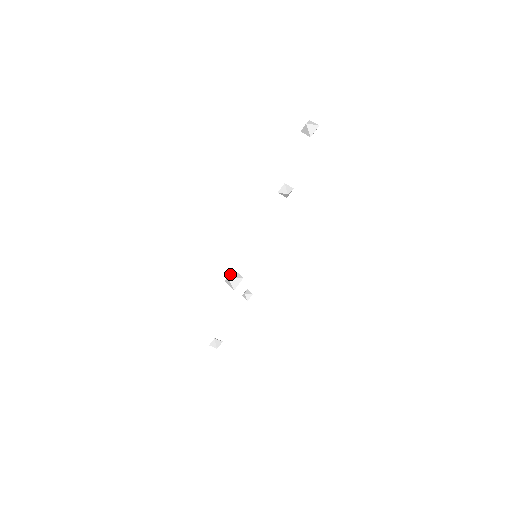
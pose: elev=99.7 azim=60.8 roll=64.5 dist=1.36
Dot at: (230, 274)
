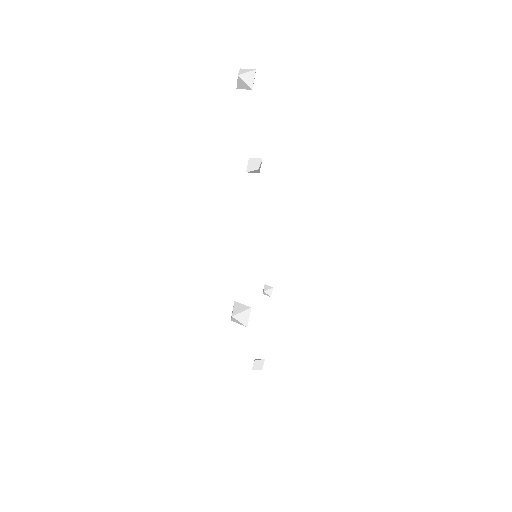
Dot at: (233, 310)
